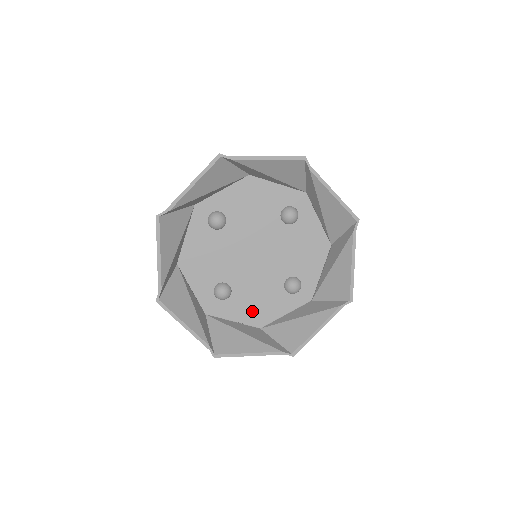
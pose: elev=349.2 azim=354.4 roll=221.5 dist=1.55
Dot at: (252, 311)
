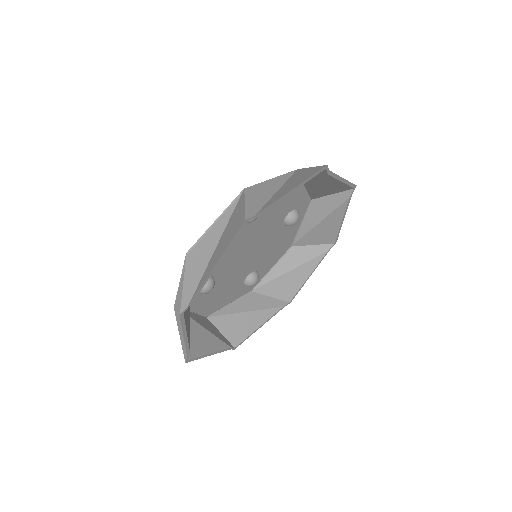
Dot at: (212, 302)
